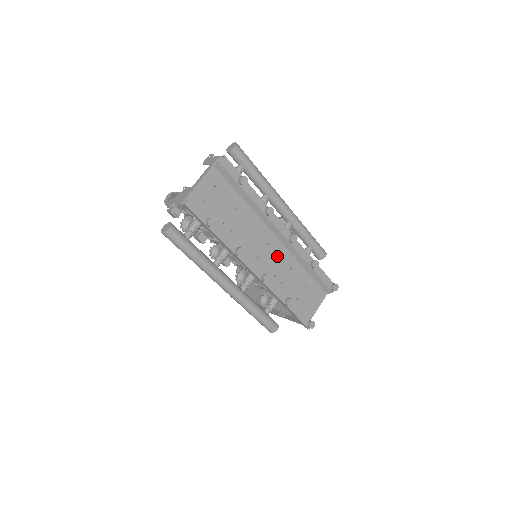
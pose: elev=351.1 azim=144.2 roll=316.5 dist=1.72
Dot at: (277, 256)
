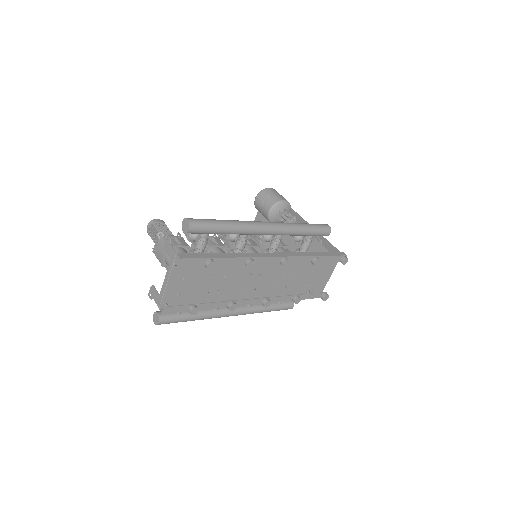
Dot at: (274, 274)
